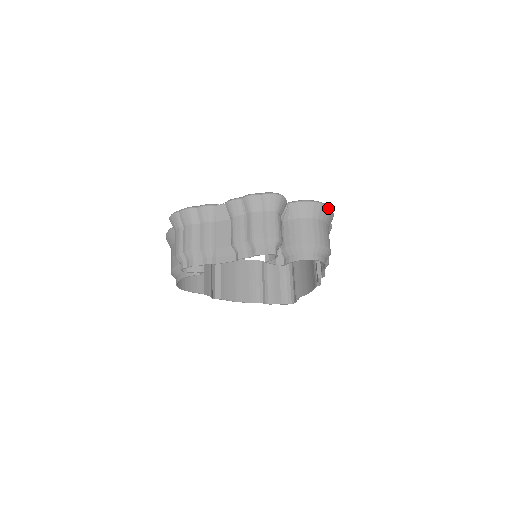
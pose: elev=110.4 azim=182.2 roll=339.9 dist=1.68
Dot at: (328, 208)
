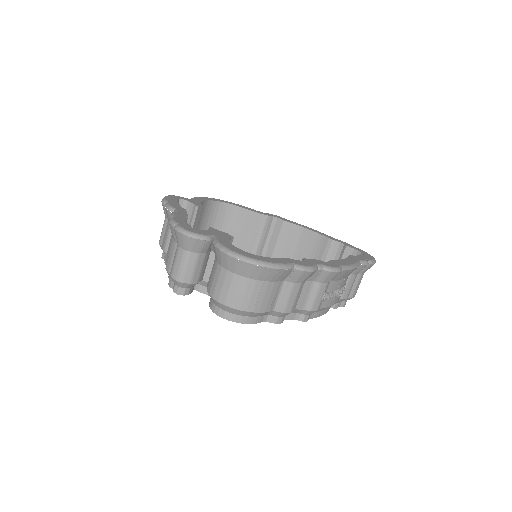
Dot at: (250, 264)
